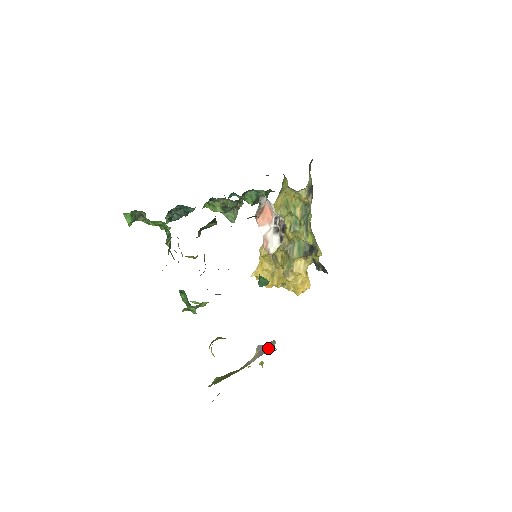
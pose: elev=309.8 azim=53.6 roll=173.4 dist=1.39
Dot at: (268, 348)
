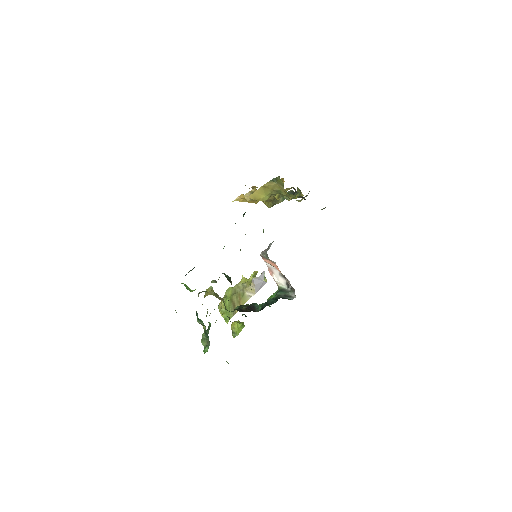
Dot at: (261, 282)
